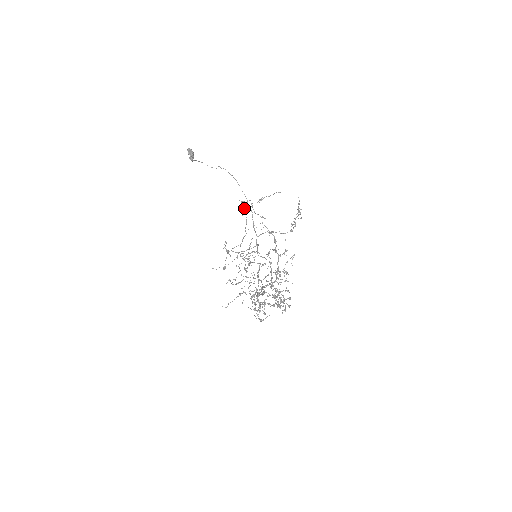
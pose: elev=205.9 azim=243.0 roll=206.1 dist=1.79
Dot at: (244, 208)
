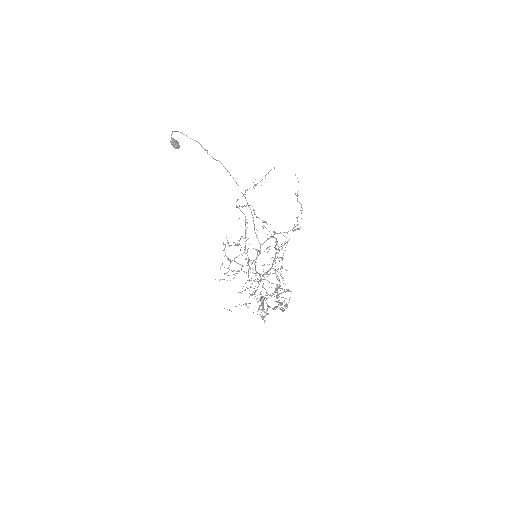
Dot at: occluded
